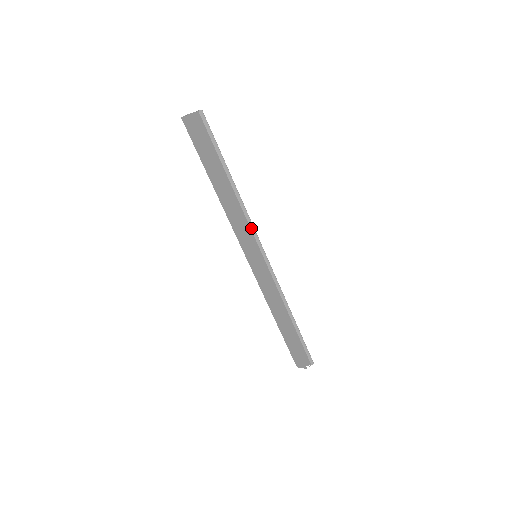
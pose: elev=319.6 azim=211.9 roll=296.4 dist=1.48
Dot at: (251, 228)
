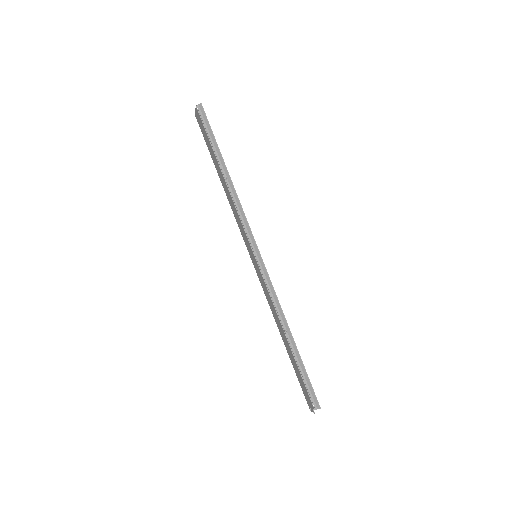
Dot at: (245, 222)
